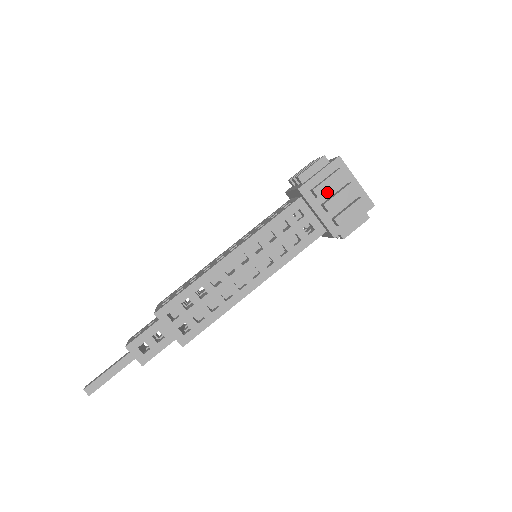
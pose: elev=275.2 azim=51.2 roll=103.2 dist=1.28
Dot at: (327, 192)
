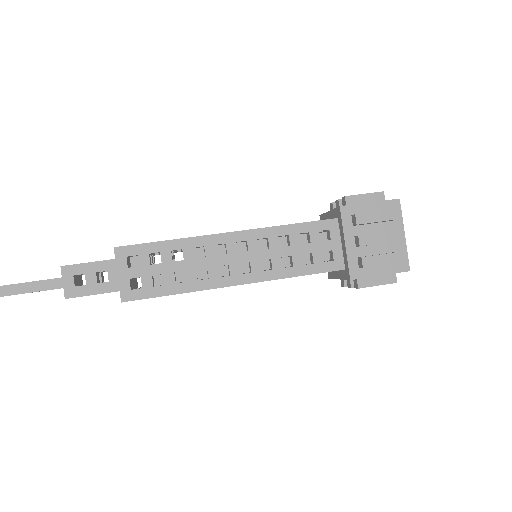
Dot at: (368, 227)
